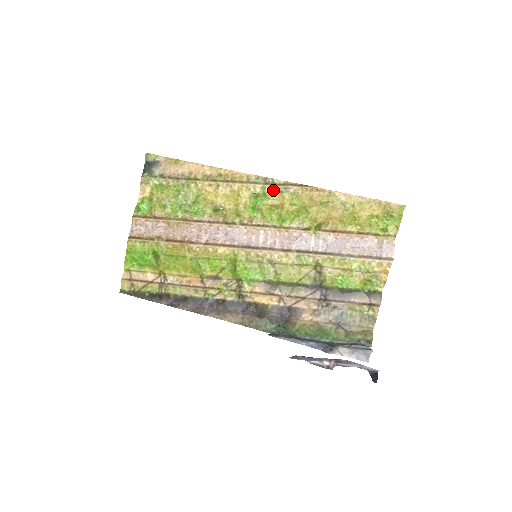
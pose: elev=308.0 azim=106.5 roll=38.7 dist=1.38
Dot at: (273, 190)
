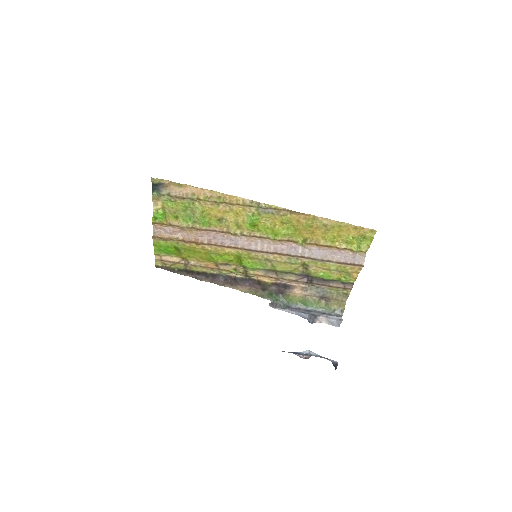
Dot at: (266, 212)
